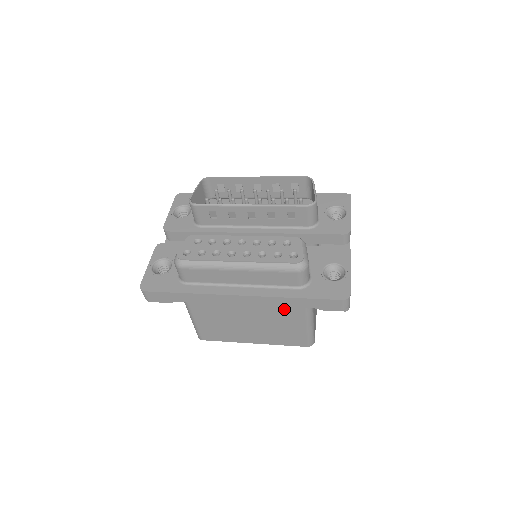
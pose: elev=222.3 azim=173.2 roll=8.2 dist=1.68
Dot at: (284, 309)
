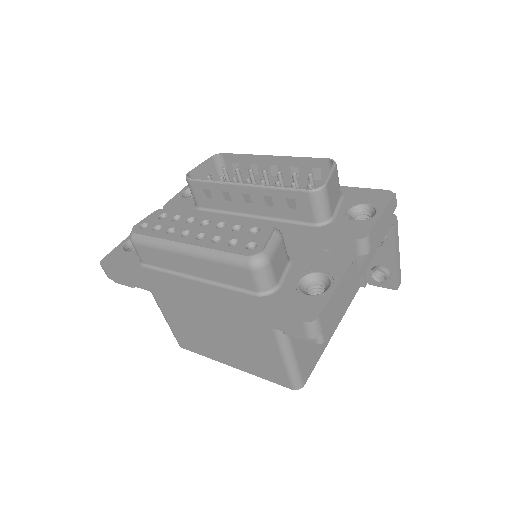
Dot at: (249, 324)
